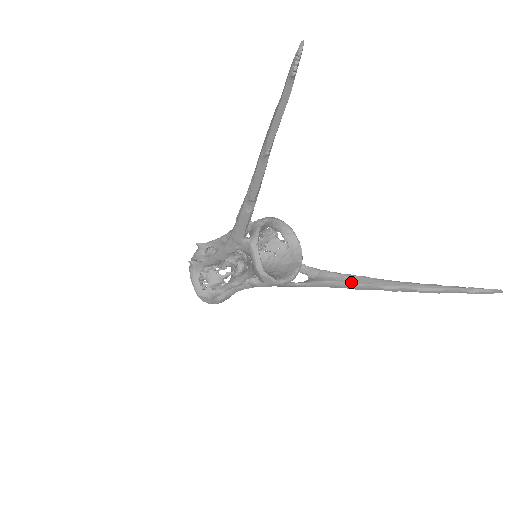
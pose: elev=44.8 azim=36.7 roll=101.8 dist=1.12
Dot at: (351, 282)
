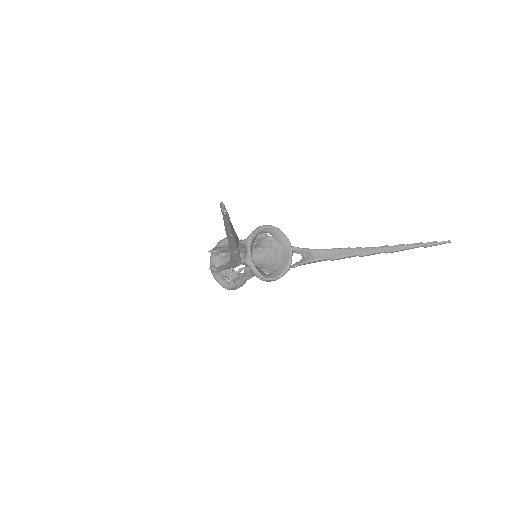
Dot at: (334, 256)
